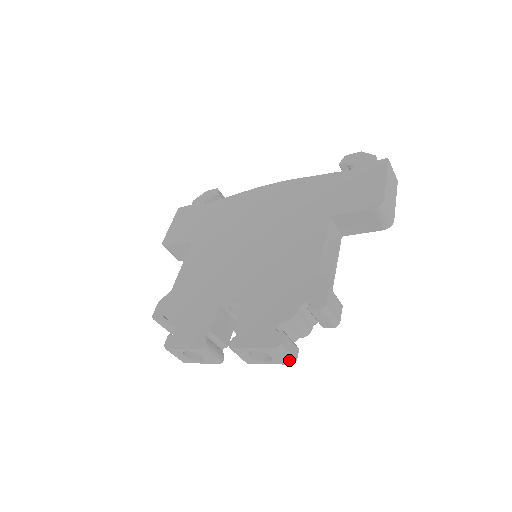
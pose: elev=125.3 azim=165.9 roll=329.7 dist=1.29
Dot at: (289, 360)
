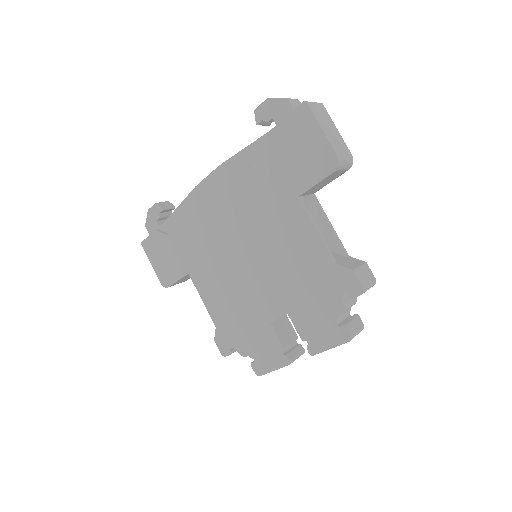
Dot at: occluded
